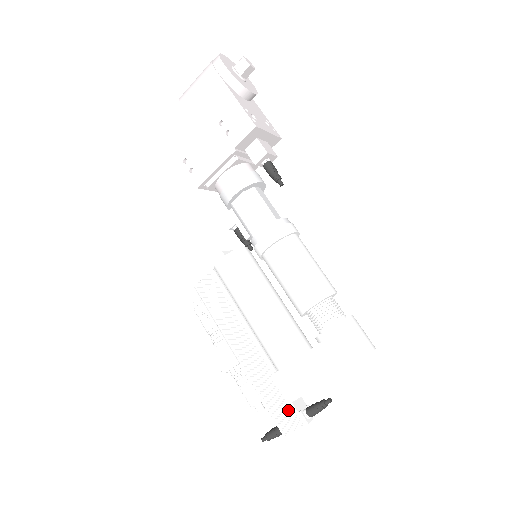
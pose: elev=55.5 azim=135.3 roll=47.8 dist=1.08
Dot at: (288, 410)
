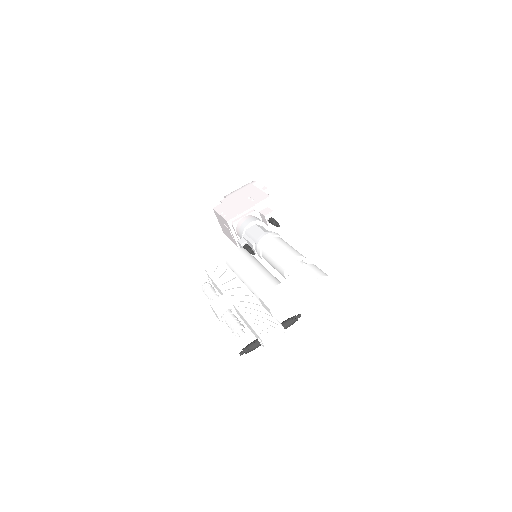
Dot at: (267, 320)
